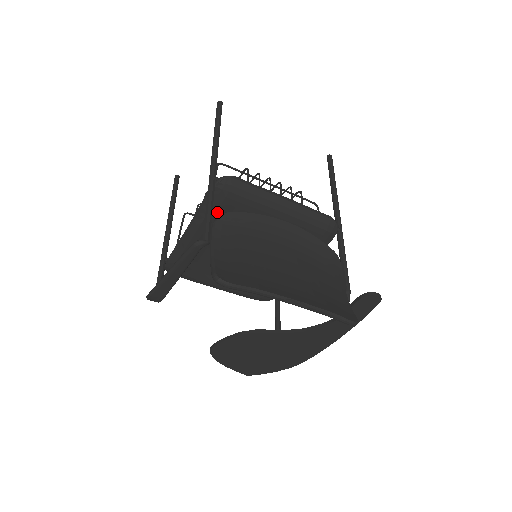
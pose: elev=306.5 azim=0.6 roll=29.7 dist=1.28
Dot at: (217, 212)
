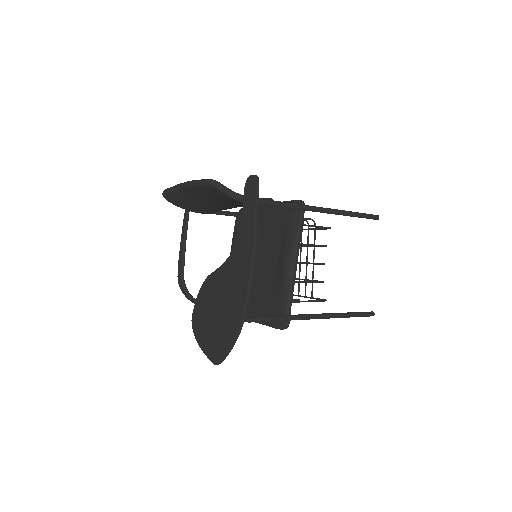
Dot at: (238, 232)
